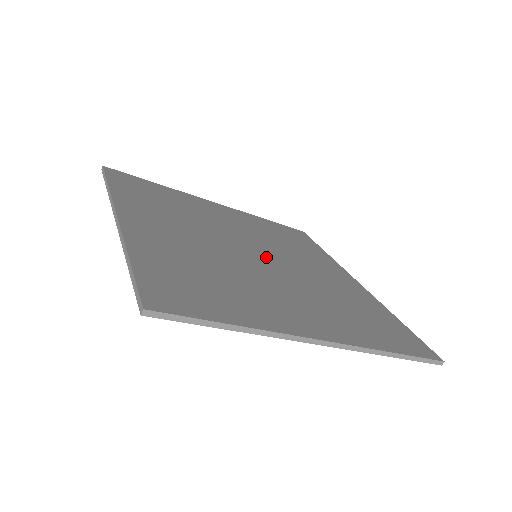
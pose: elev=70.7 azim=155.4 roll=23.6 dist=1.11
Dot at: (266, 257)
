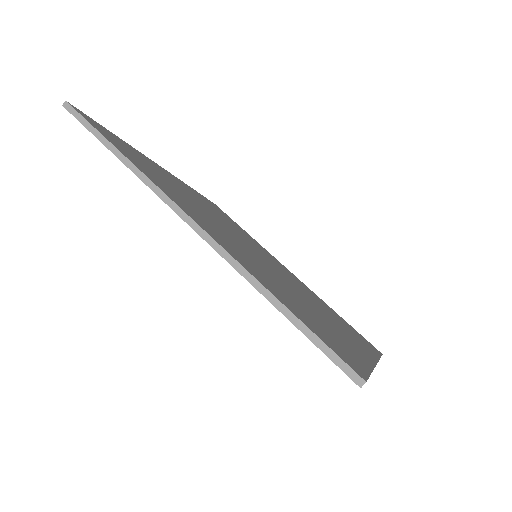
Dot at: (262, 257)
